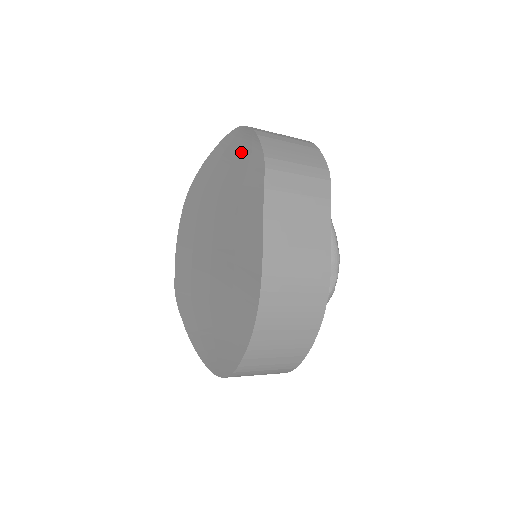
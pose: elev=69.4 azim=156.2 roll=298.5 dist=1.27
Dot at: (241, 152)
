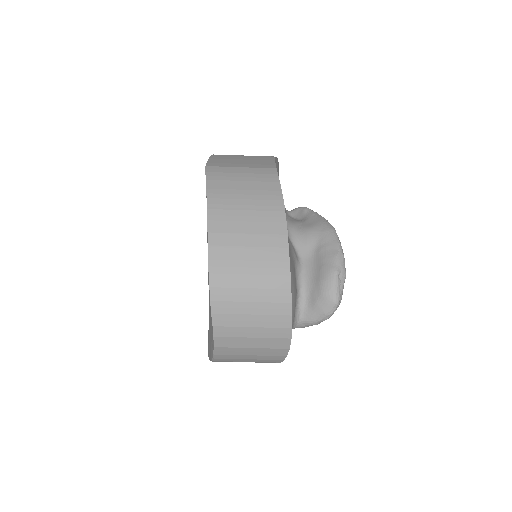
Dot at: occluded
